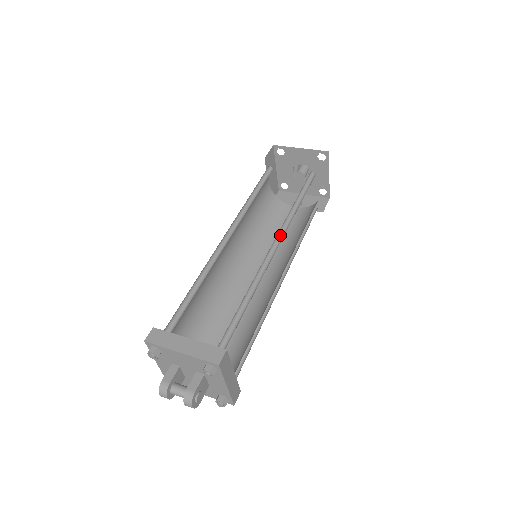
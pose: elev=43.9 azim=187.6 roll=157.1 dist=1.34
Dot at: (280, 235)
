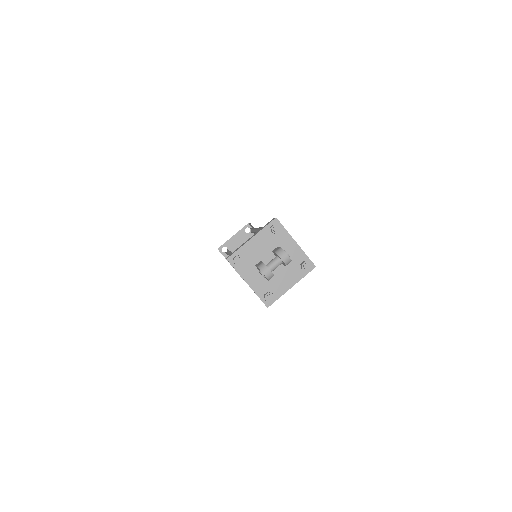
Dot at: occluded
